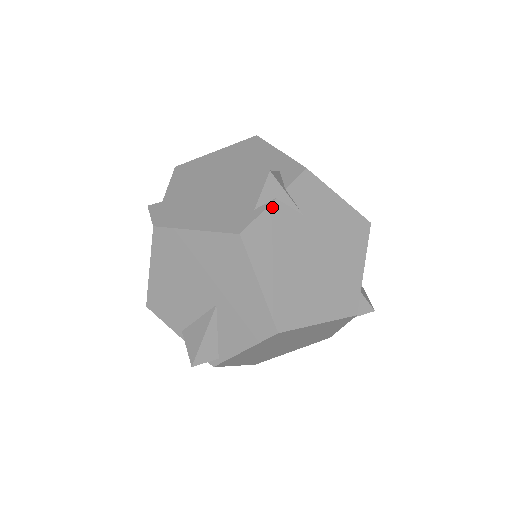
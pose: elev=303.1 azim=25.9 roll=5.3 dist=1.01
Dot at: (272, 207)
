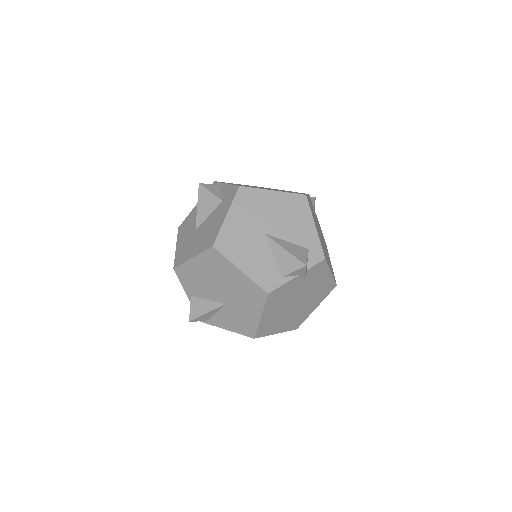
Dot at: (293, 280)
